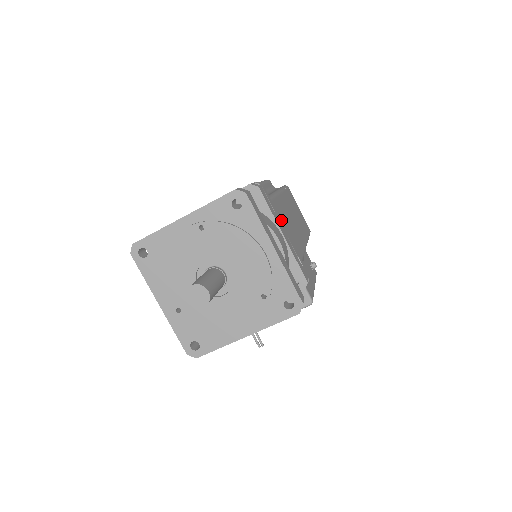
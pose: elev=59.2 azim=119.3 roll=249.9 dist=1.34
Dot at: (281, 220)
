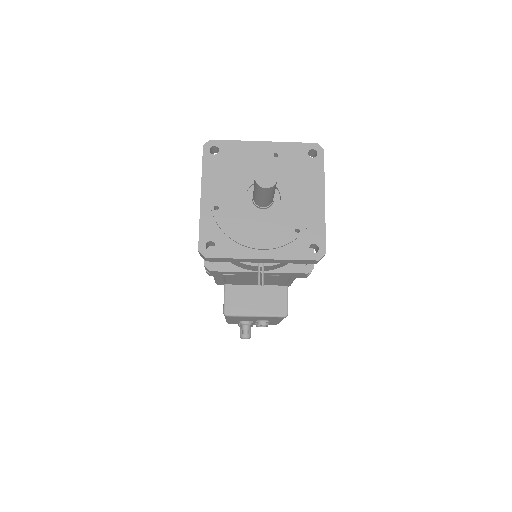
Dot at: occluded
